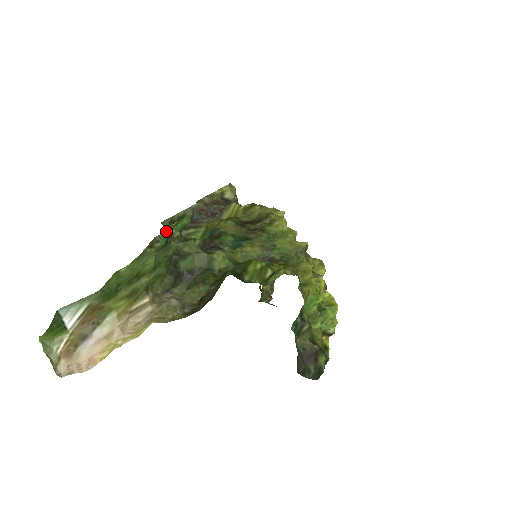
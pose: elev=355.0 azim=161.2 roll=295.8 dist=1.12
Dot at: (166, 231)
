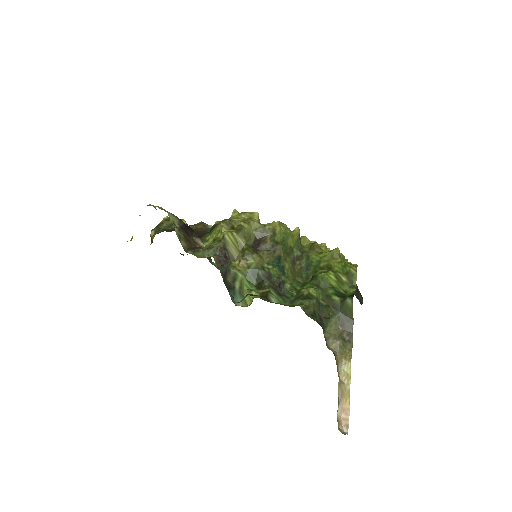
Dot at: occluded
